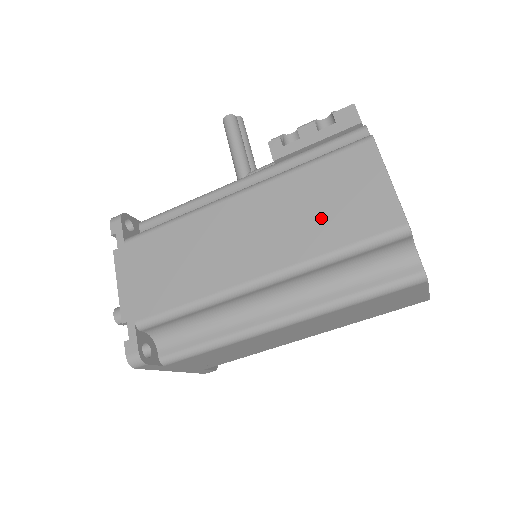
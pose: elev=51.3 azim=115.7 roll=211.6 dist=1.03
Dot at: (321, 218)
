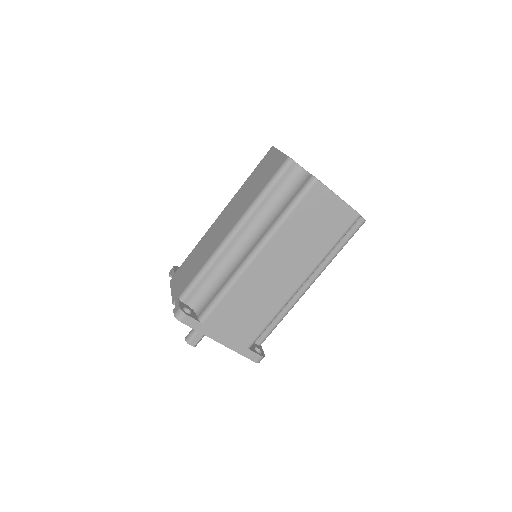
Dot at: (255, 187)
